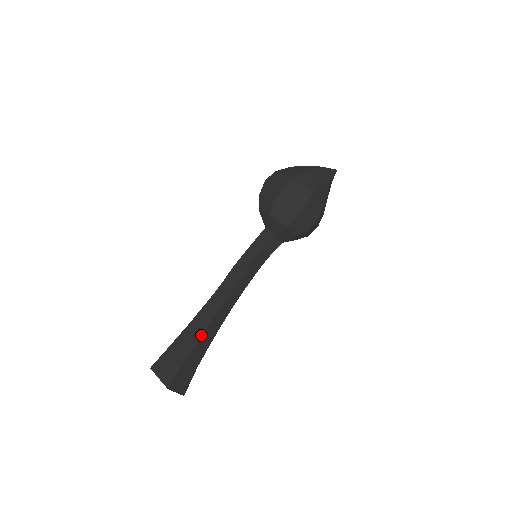
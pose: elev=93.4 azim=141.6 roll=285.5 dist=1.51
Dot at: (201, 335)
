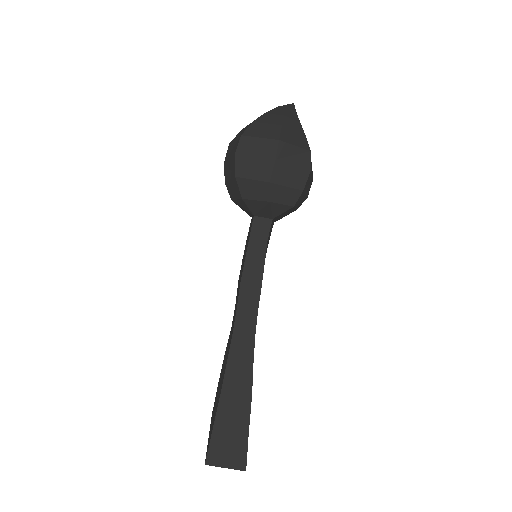
Dot at: (251, 388)
